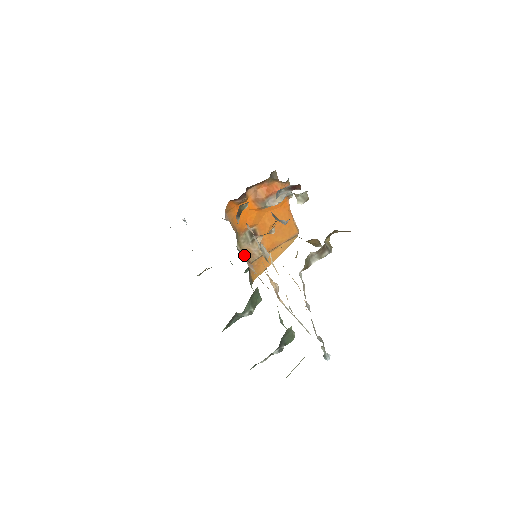
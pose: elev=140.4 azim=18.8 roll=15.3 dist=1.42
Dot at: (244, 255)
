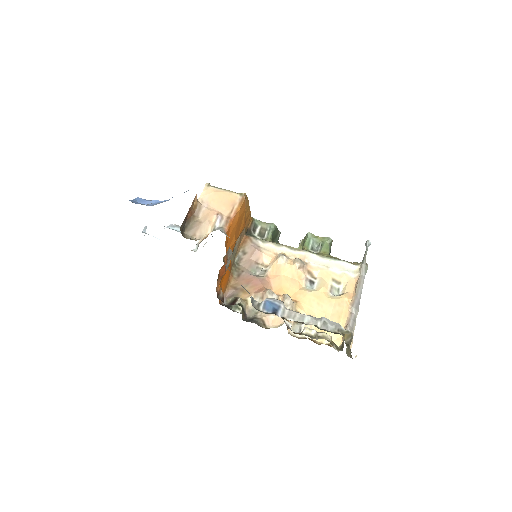
Dot at: (240, 248)
